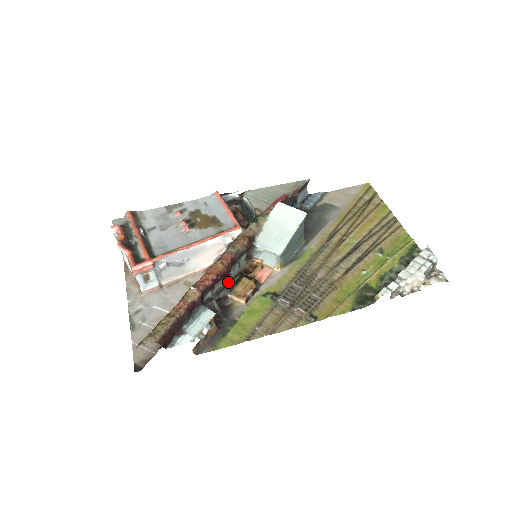
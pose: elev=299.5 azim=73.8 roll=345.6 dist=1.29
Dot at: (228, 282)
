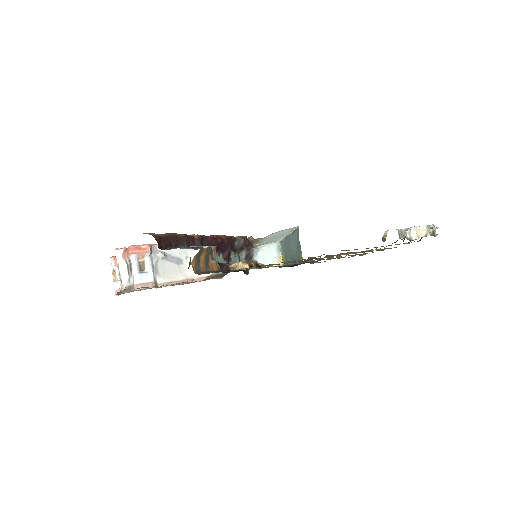
Dot at: occluded
